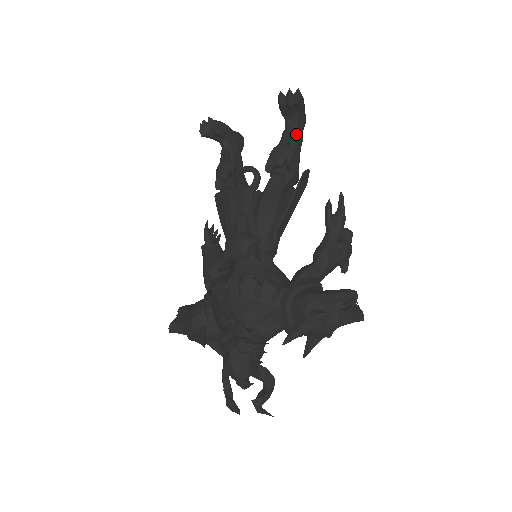
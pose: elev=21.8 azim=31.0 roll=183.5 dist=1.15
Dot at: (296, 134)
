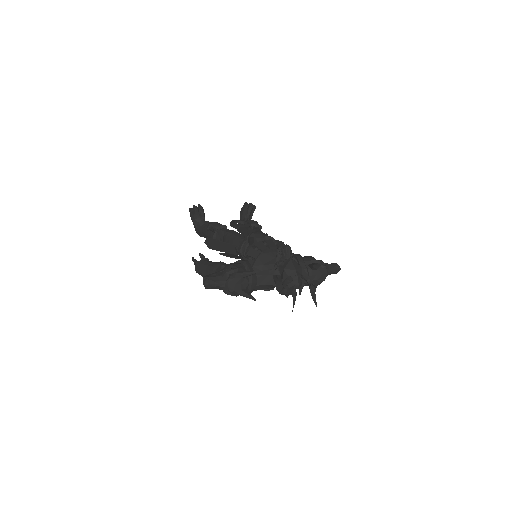
Dot at: occluded
